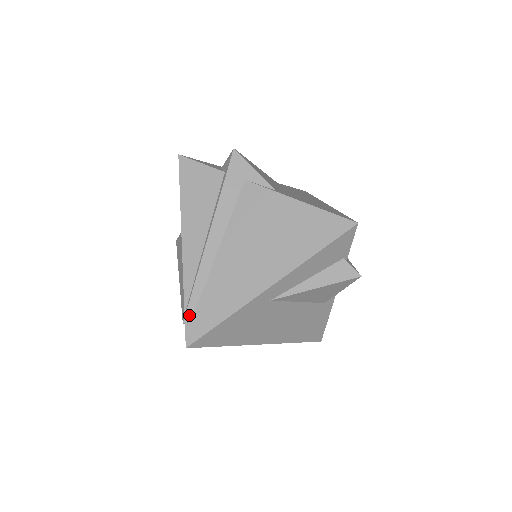
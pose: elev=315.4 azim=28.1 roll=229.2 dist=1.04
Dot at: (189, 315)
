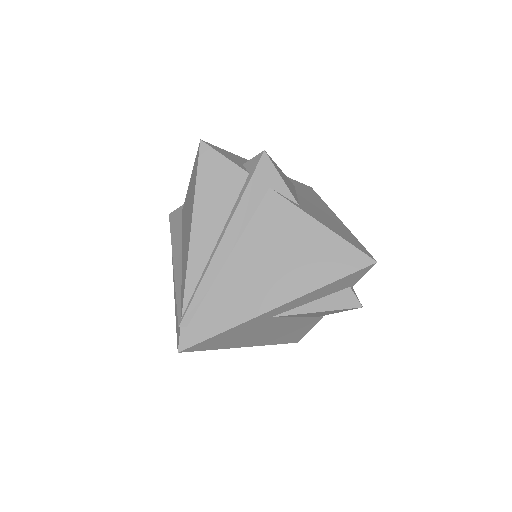
Dot at: (186, 320)
